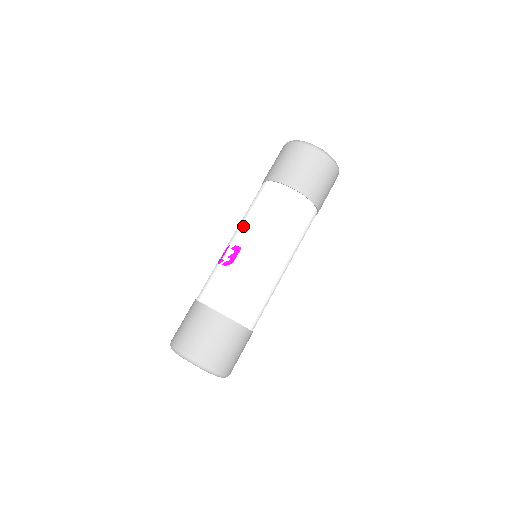
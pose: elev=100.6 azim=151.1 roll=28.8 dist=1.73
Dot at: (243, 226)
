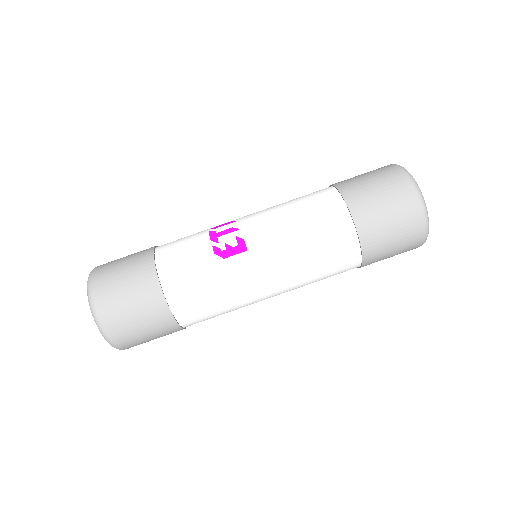
Dot at: (271, 224)
